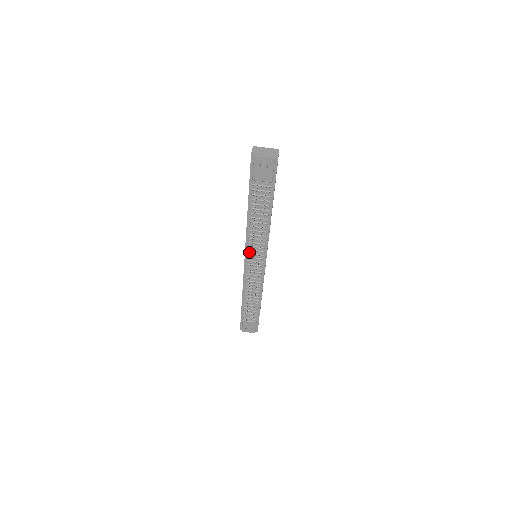
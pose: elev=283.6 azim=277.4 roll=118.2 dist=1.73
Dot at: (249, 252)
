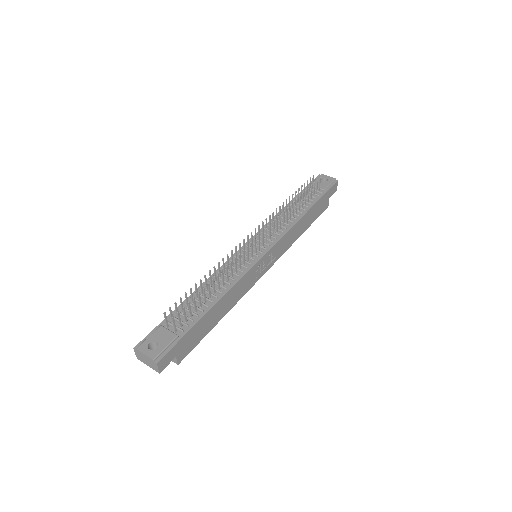
Dot at: occluded
